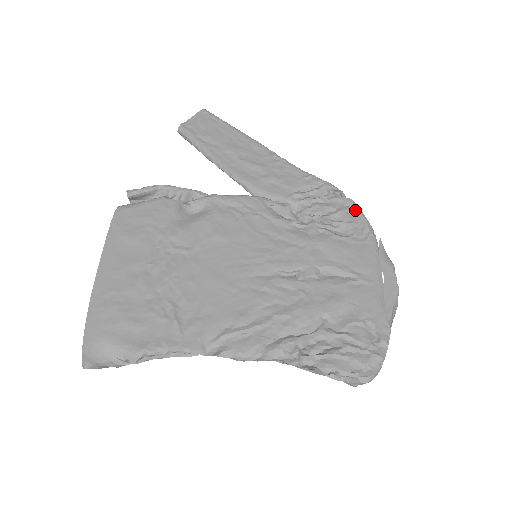
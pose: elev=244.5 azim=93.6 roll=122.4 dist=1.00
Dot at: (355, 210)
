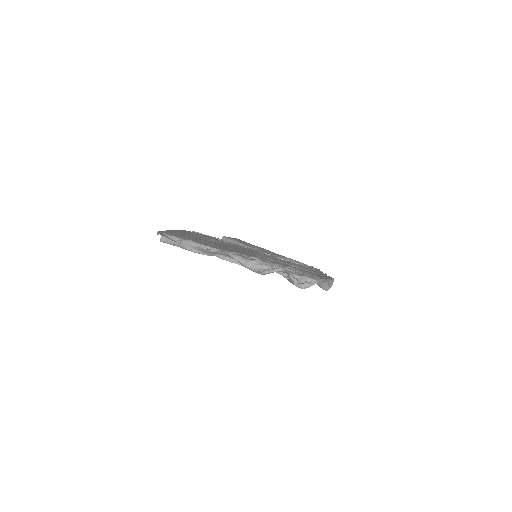
Dot at: (314, 268)
